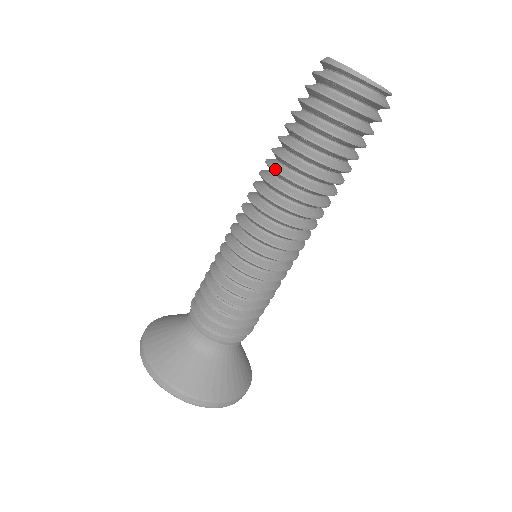
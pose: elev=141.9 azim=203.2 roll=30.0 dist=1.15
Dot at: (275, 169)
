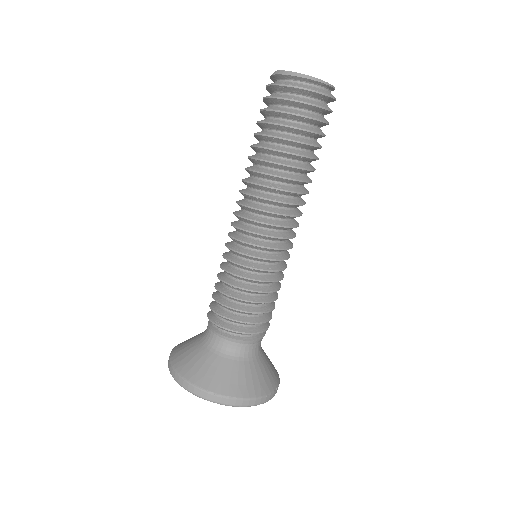
Dot at: (255, 170)
